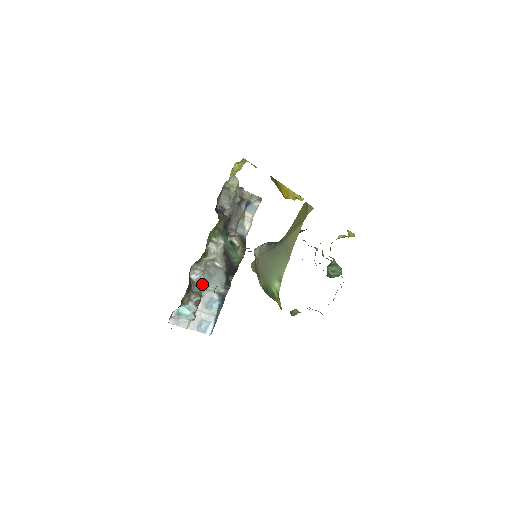
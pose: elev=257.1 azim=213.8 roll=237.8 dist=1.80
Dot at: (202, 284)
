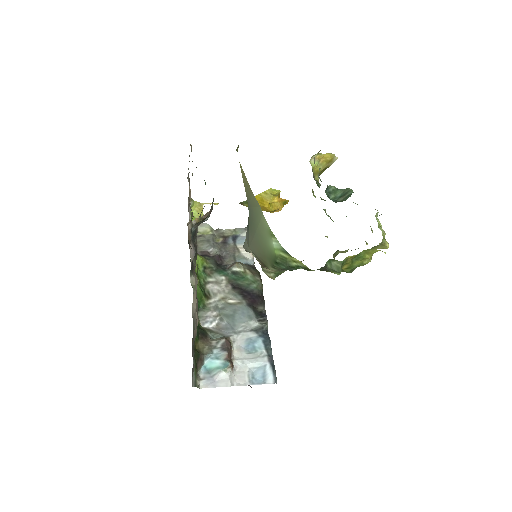
Dot at: (225, 330)
